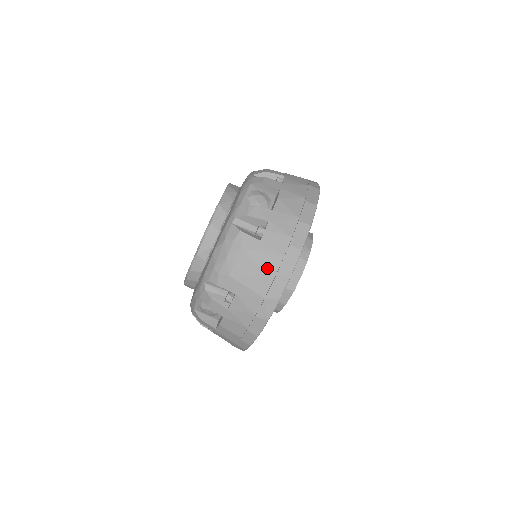
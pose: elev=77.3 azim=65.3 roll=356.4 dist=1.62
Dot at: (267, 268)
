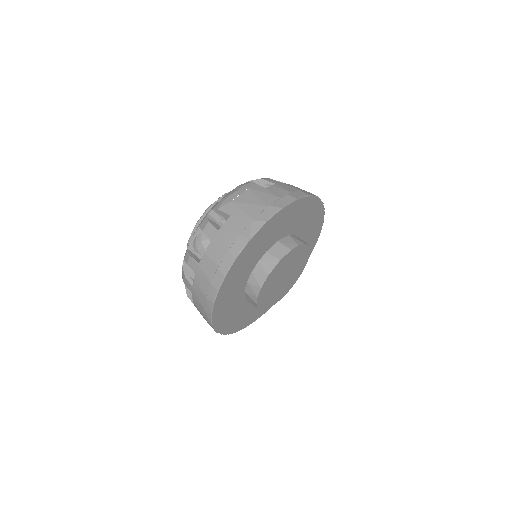
Dot at: (264, 201)
